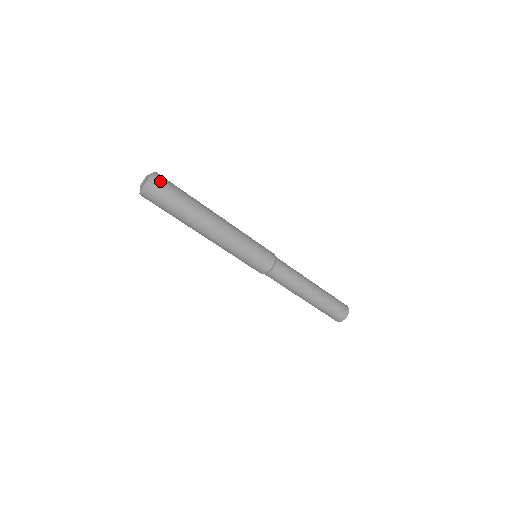
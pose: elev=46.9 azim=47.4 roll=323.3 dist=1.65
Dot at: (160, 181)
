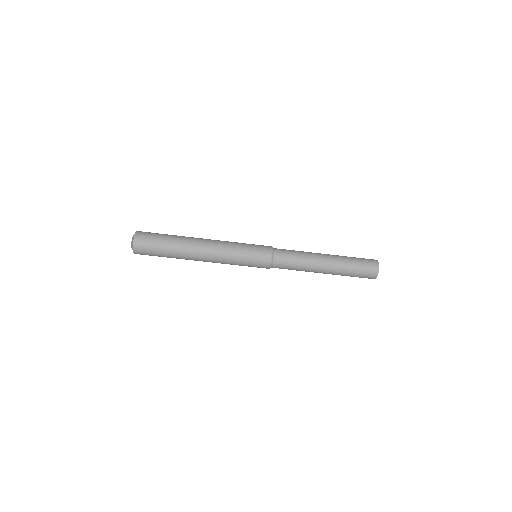
Dot at: (141, 233)
